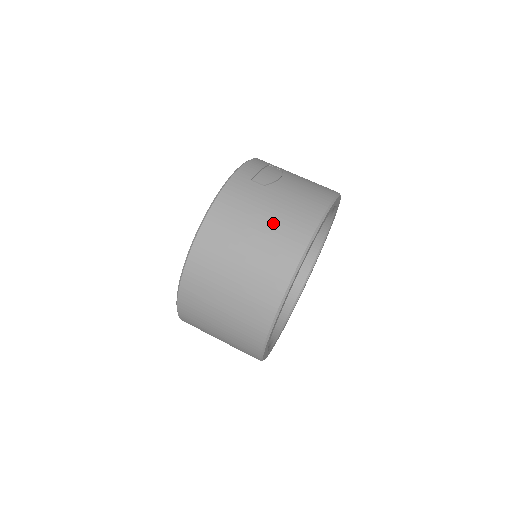
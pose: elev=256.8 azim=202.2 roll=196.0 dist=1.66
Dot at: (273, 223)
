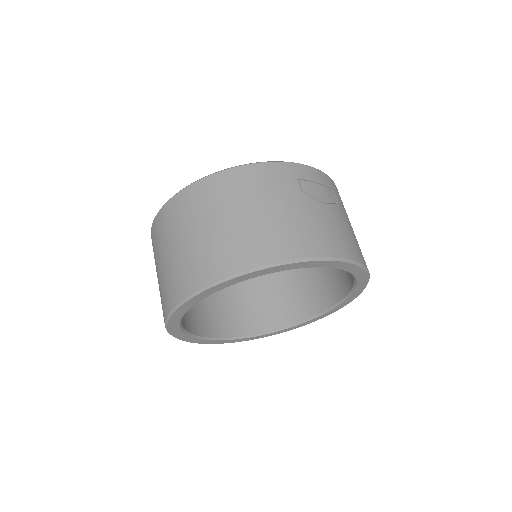
Dot at: (272, 220)
